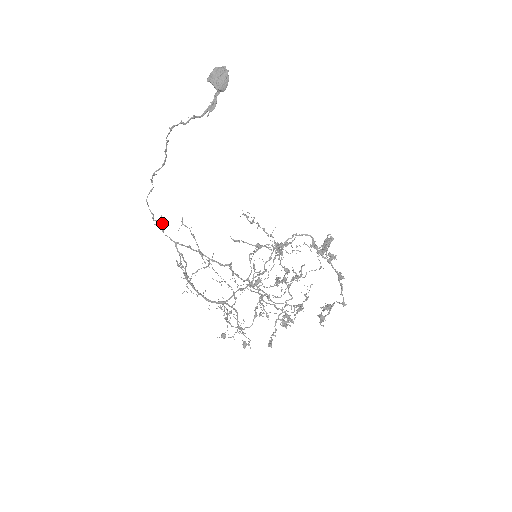
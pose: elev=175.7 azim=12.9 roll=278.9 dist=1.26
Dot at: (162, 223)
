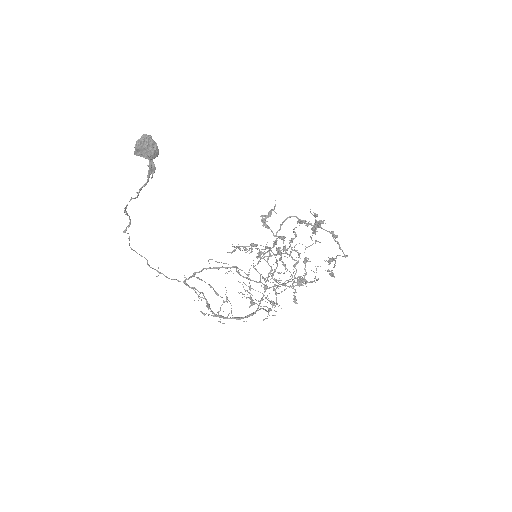
Dot at: occluded
